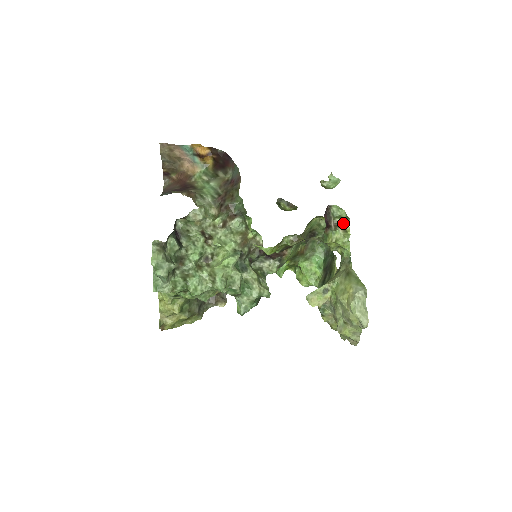
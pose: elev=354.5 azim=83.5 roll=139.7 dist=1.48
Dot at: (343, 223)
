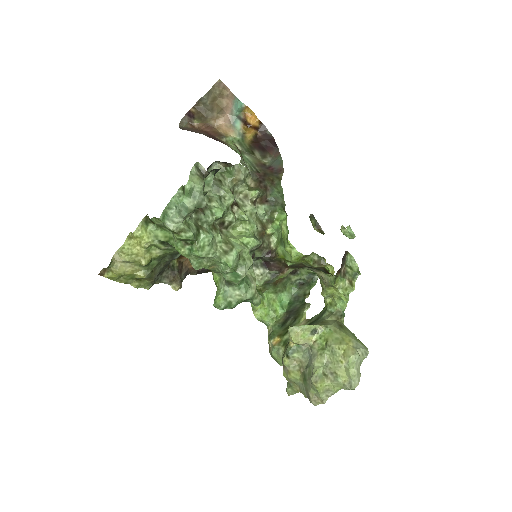
Dot at: (351, 275)
